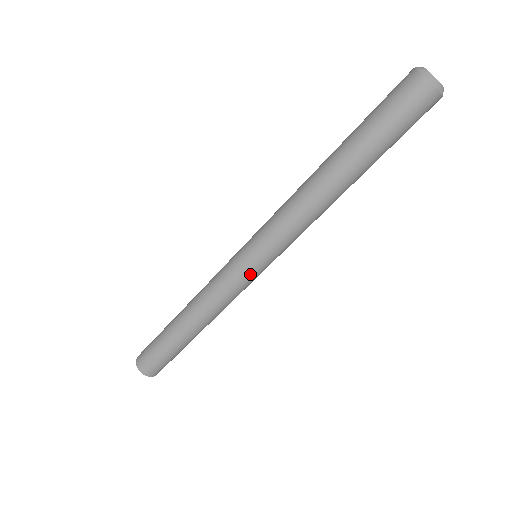
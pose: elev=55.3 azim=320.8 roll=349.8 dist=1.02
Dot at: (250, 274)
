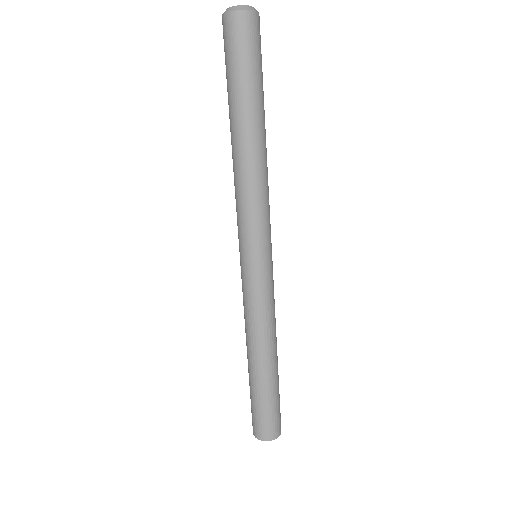
Dot at: (267, 271)
